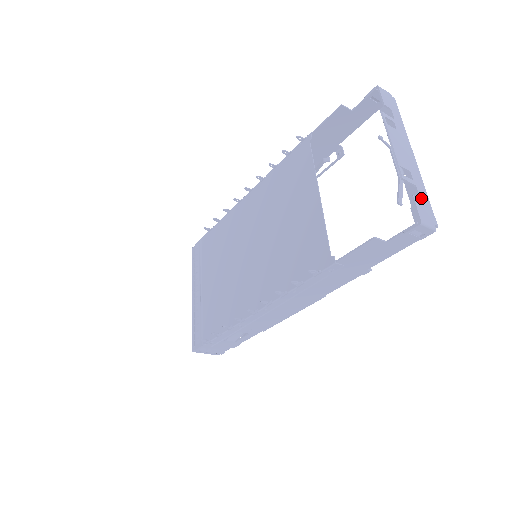
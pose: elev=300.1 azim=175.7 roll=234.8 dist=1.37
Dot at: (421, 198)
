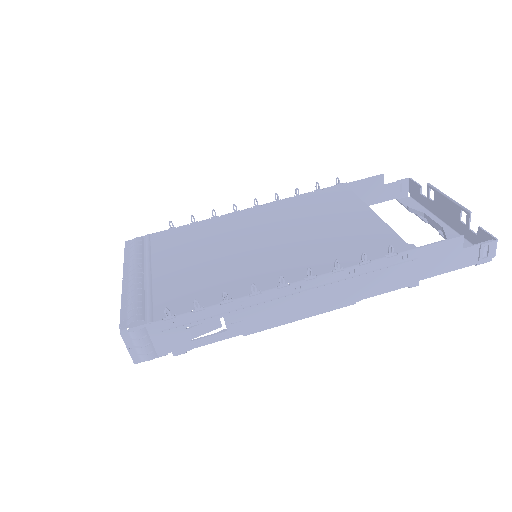
Dot at: (478, 235)
